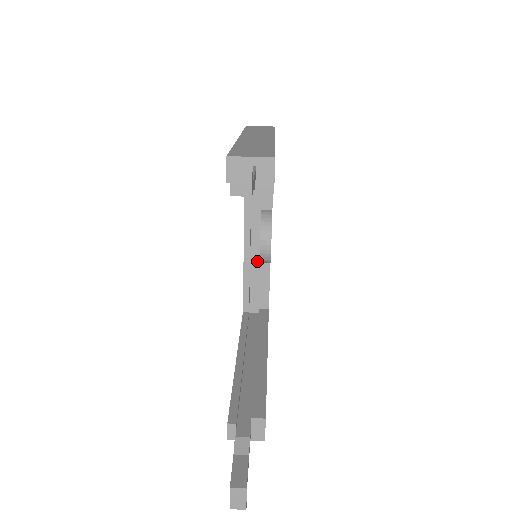
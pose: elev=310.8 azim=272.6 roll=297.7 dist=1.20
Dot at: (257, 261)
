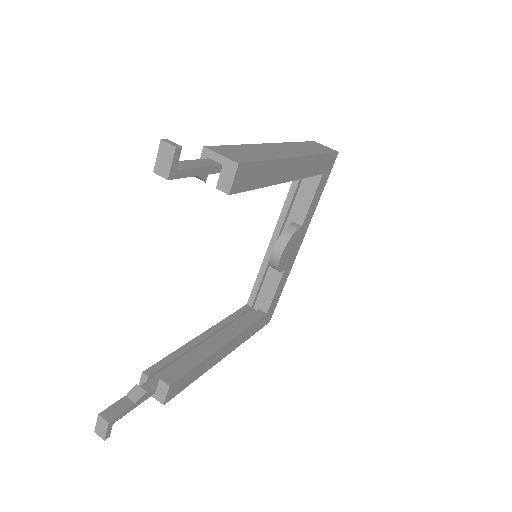
Dot at: occluded
